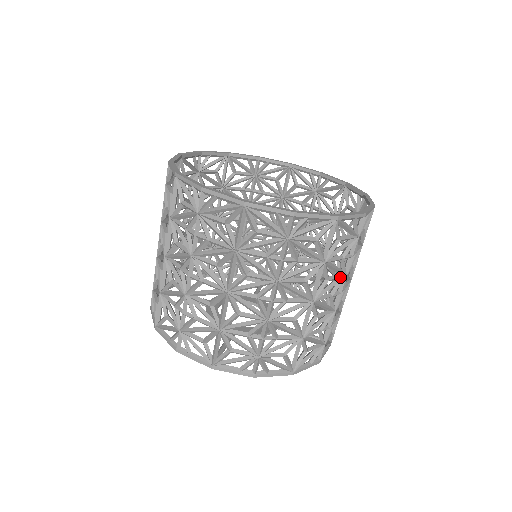
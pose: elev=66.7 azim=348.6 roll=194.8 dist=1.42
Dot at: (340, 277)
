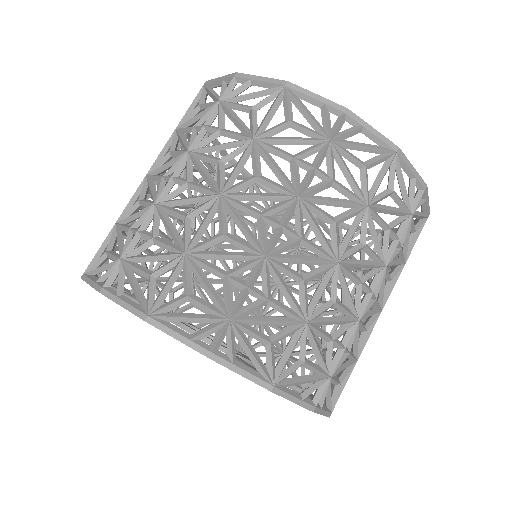
Dot at: (285, 192)
